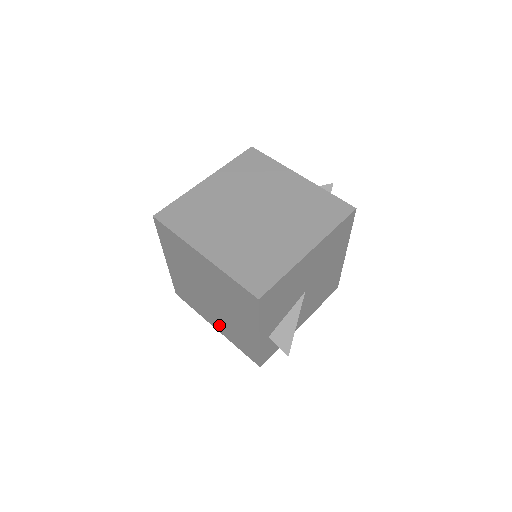
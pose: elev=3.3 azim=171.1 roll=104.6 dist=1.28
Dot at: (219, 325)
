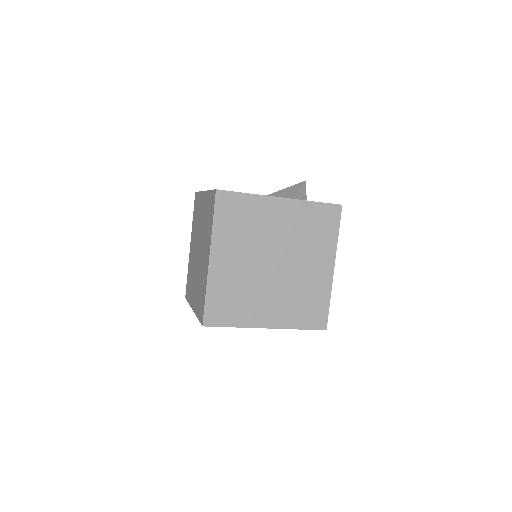
Dot at: occluded
